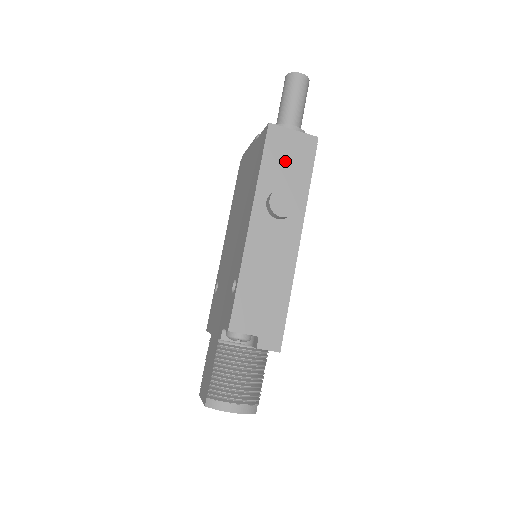
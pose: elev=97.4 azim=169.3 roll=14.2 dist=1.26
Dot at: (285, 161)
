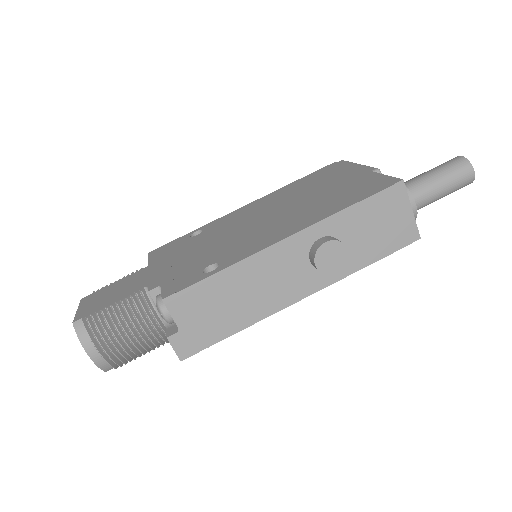
Dot at: (374, 225)
